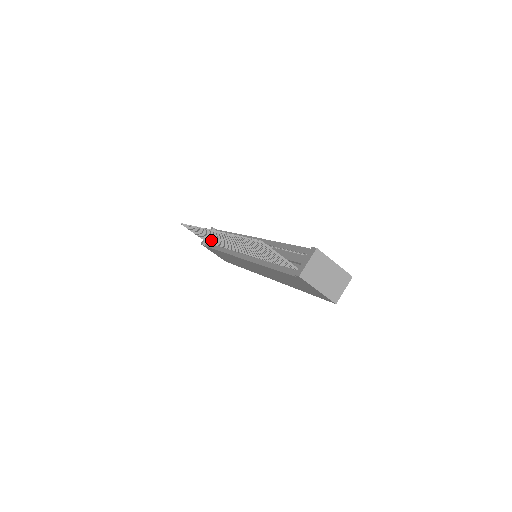
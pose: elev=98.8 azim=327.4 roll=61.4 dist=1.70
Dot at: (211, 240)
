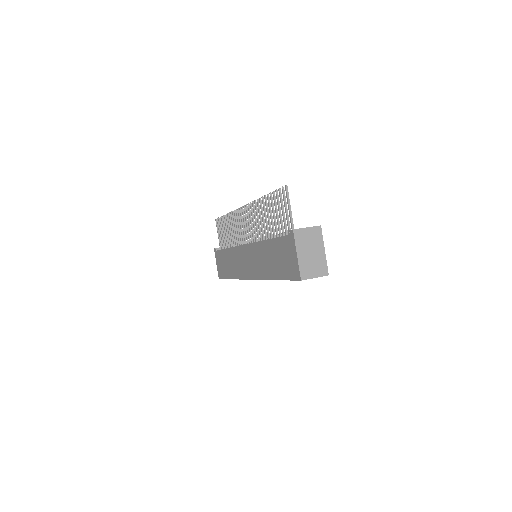
Dot at: (229, 236)
